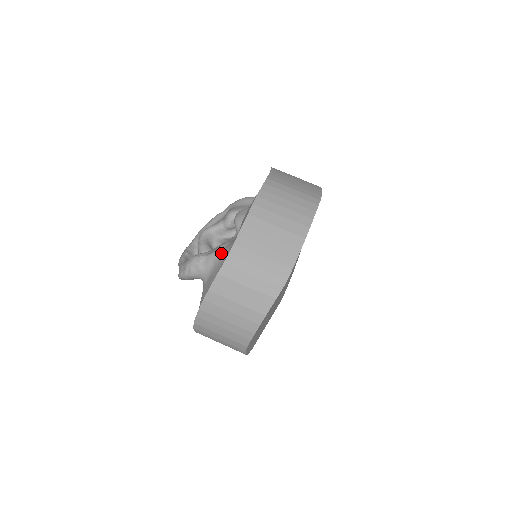
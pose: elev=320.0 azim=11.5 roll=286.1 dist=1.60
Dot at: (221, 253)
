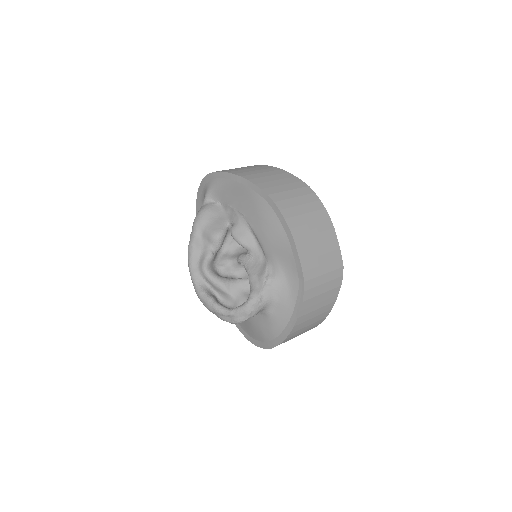
Dot at: (276, 282)
